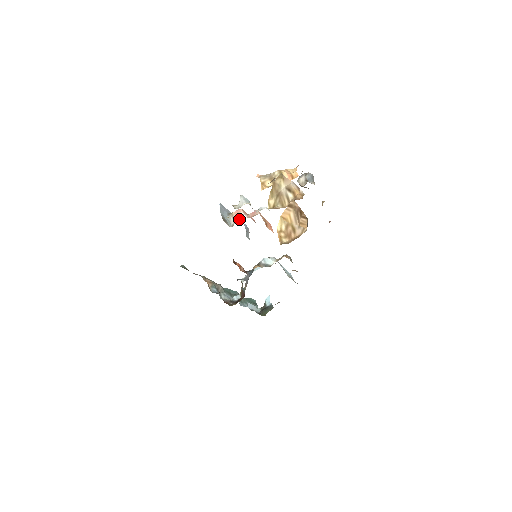
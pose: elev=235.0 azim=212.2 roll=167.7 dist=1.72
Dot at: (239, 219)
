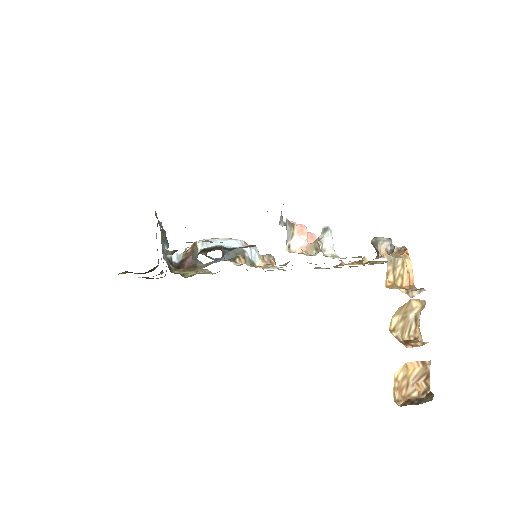
Dot at: (284, 223)
